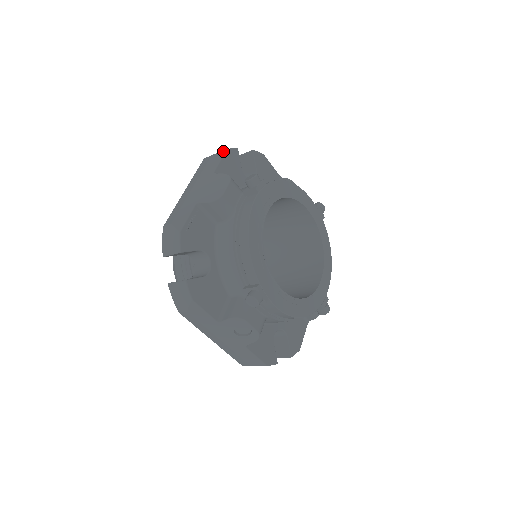
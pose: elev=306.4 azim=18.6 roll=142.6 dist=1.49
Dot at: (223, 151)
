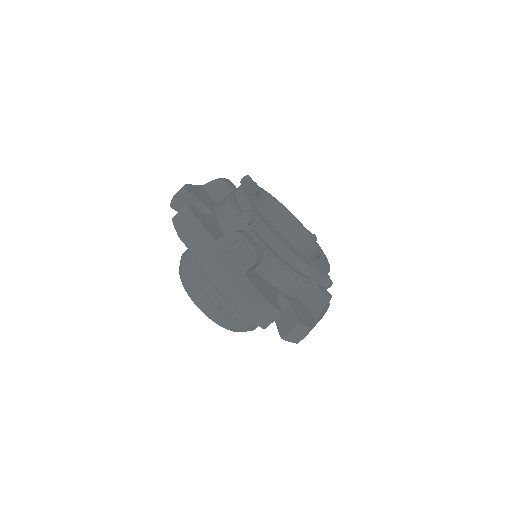
Dot at: occluded
